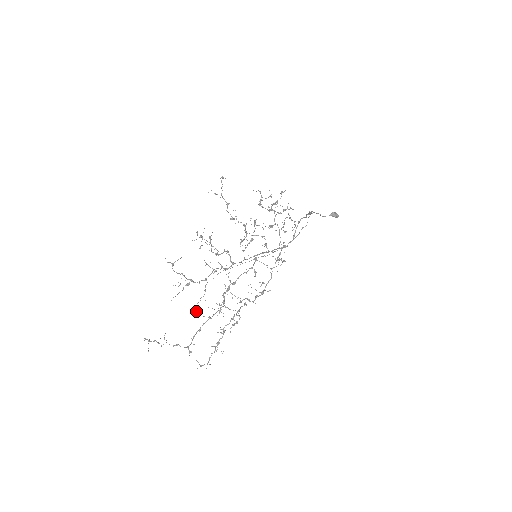
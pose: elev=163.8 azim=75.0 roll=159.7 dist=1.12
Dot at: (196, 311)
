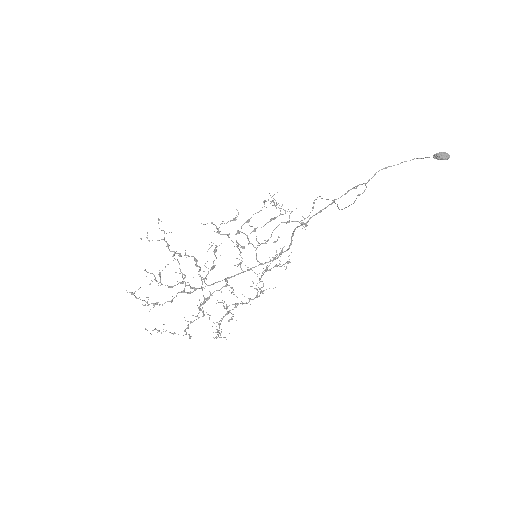
Dot at: occluded
